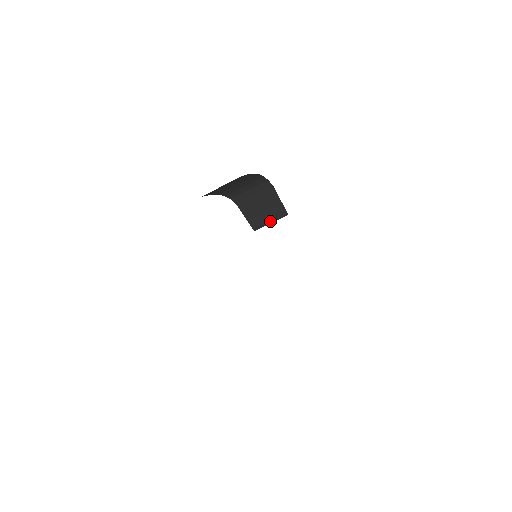
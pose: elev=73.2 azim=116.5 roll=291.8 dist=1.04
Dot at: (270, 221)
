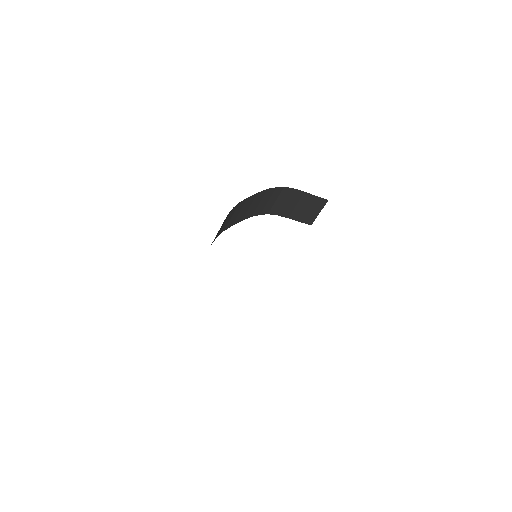
Dot at: (317, 212)
